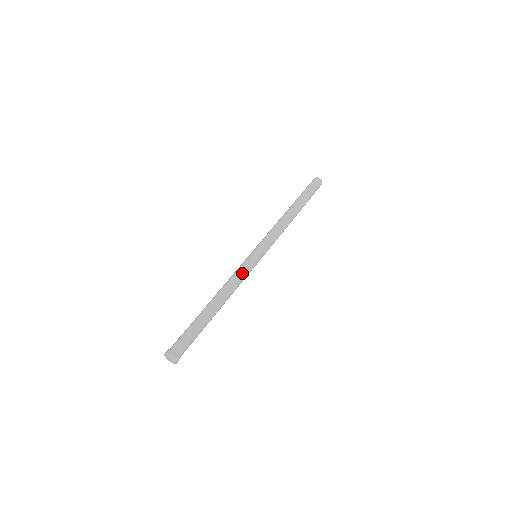
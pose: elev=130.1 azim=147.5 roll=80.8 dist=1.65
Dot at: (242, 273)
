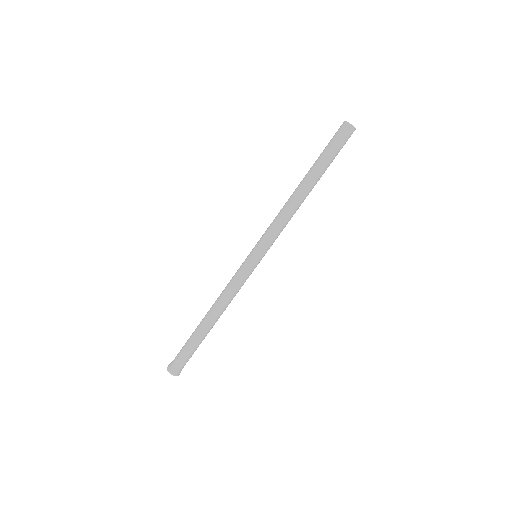
Dot at: (235, 283)
